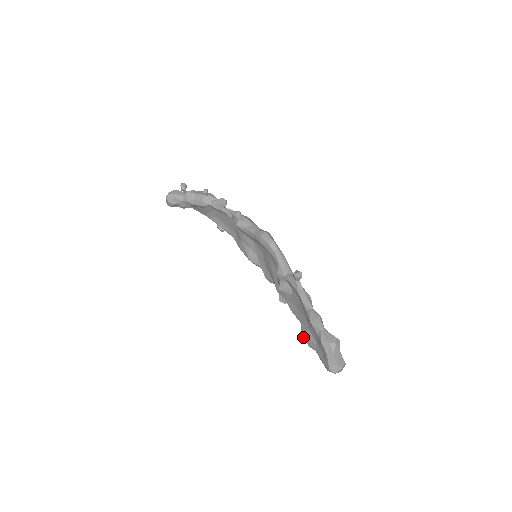
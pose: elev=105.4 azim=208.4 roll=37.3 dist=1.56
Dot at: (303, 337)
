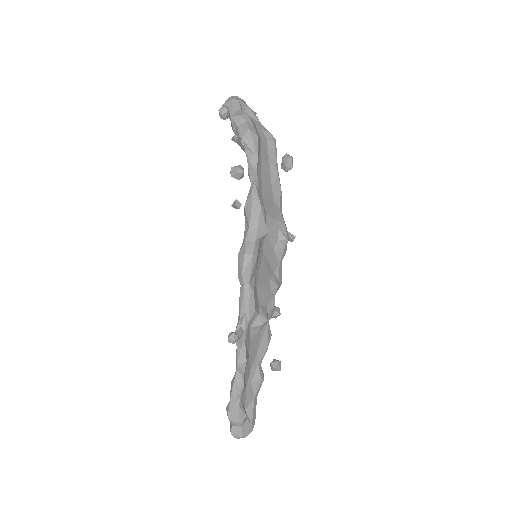
Dot at: occluded
